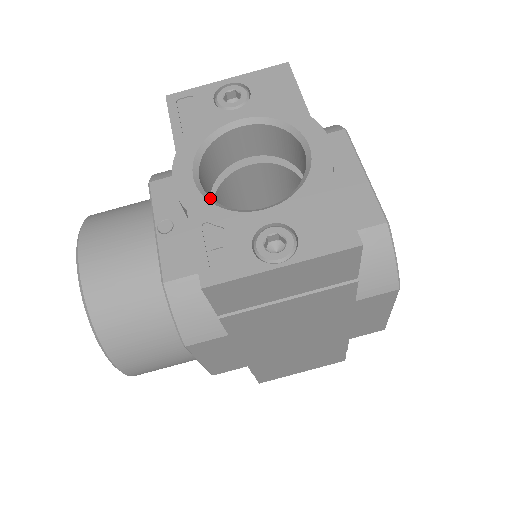
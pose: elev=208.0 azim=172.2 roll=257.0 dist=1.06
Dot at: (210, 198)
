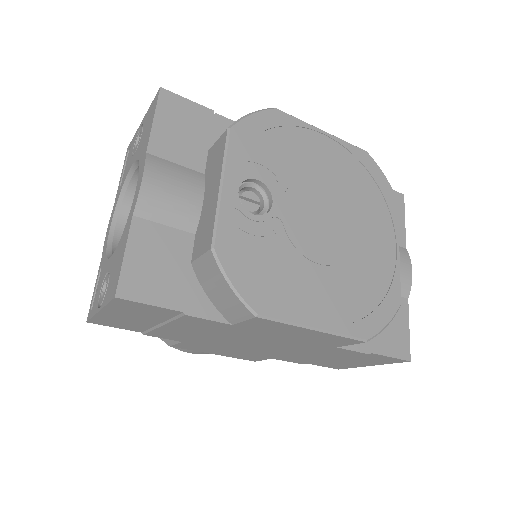
Dot at: (111, 244)
